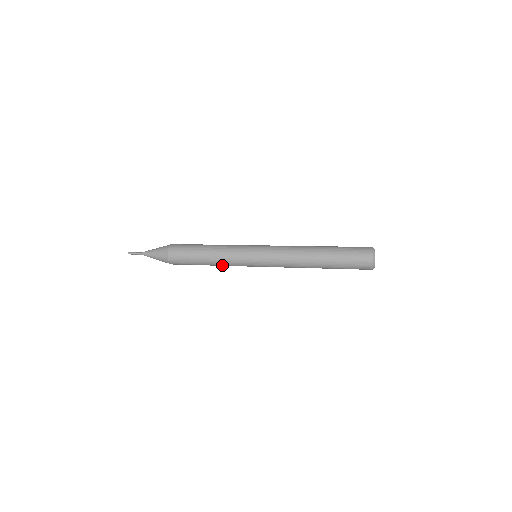
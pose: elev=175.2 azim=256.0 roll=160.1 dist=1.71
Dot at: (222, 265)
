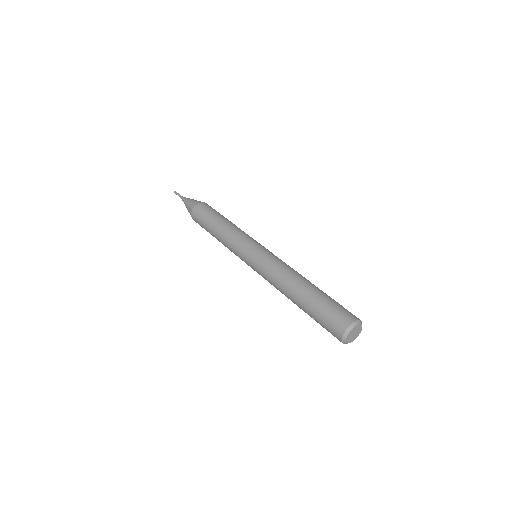
Dot at: occluded
